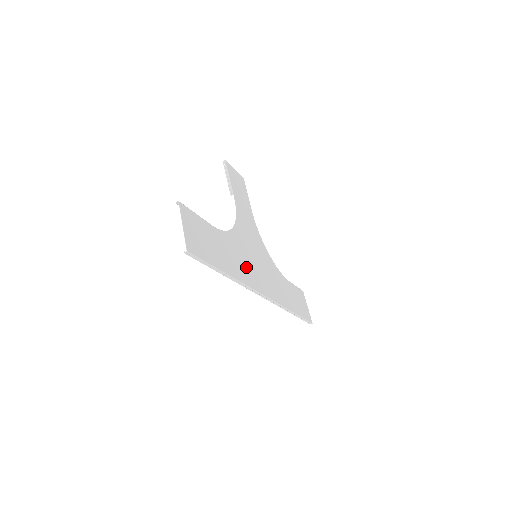
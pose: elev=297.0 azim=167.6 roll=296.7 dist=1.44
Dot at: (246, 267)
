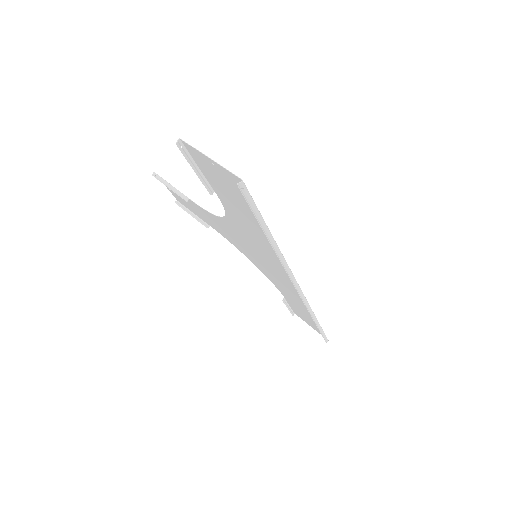
Dot at: (267, 254)
